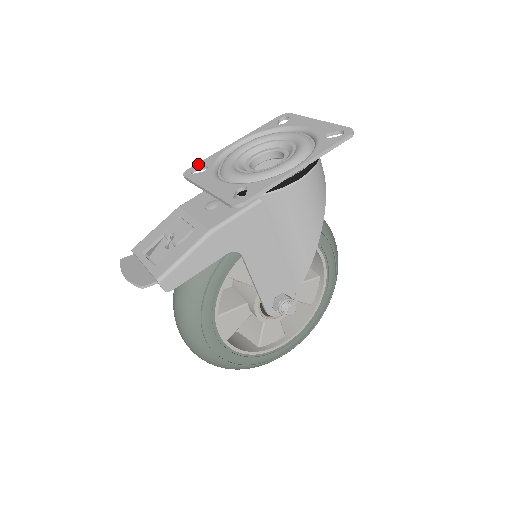
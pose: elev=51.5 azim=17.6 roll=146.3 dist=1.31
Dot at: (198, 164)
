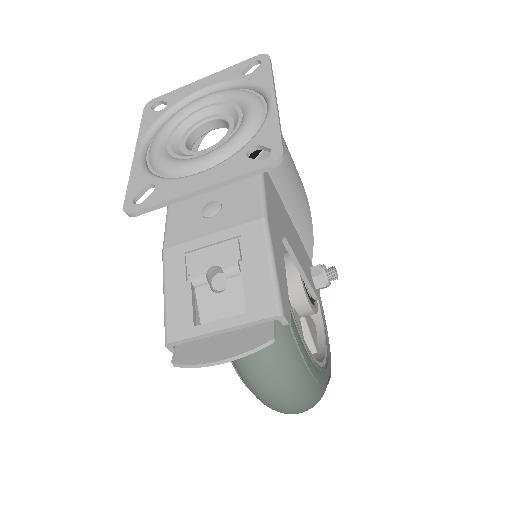
Dot at: (129, 194)
